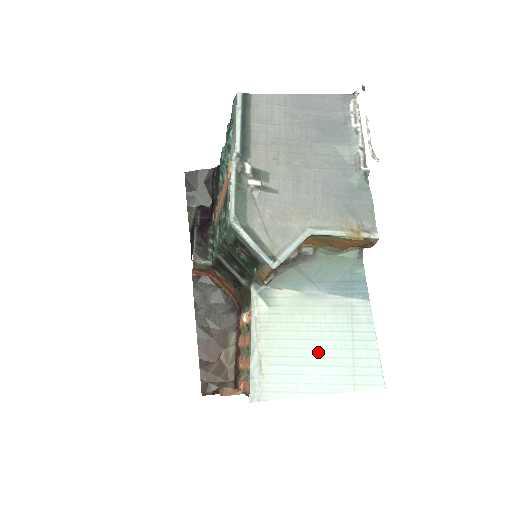
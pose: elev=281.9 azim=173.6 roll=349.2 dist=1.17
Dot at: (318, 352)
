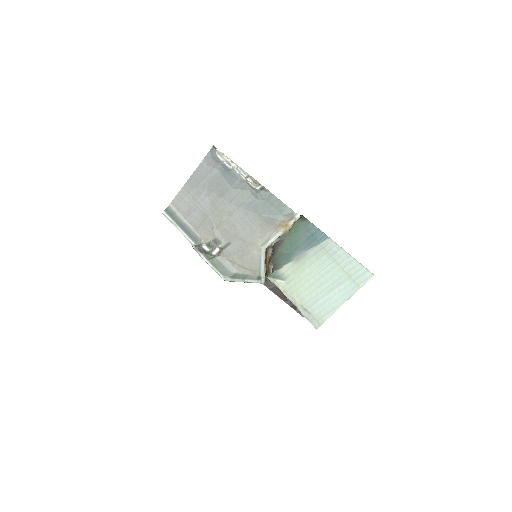
Dot at: (327, 284)
